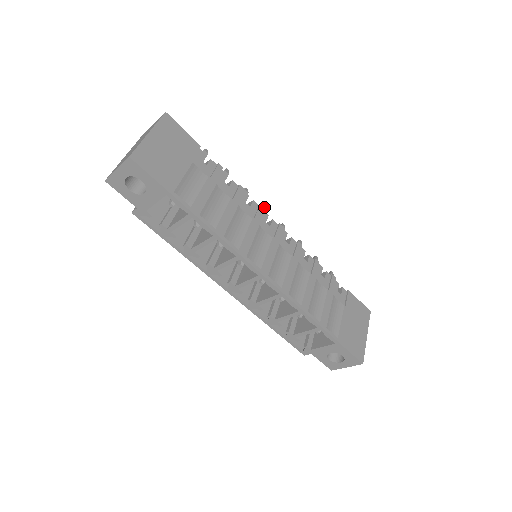
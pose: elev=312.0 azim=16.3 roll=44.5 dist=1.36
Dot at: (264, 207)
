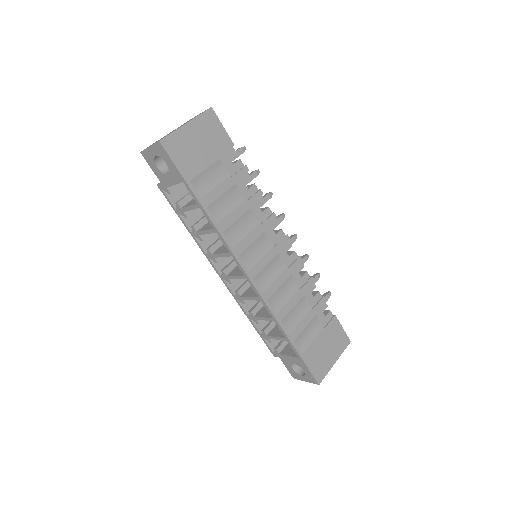
Dot at: (282, 214)
